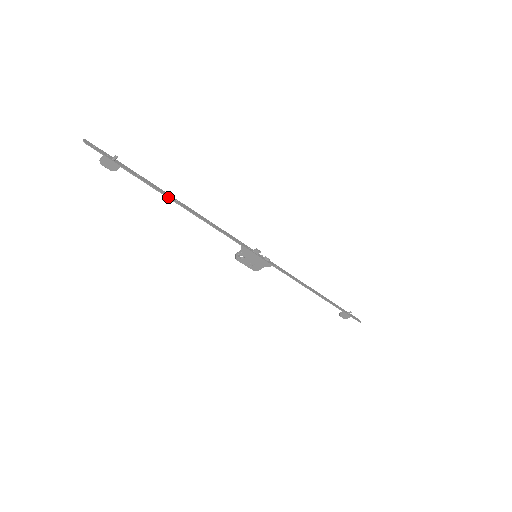
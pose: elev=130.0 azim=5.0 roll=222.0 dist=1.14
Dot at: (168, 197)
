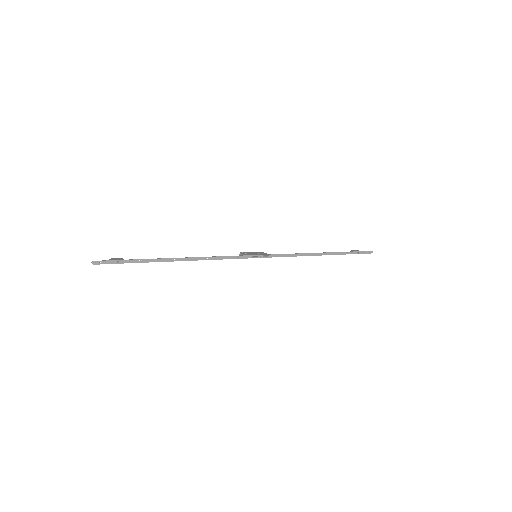
Dot at: (168, 261)
